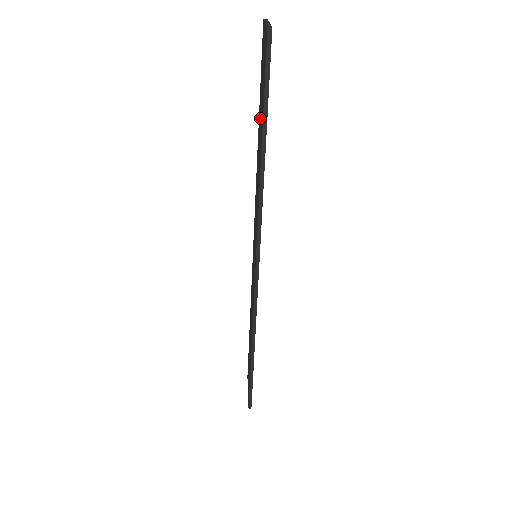
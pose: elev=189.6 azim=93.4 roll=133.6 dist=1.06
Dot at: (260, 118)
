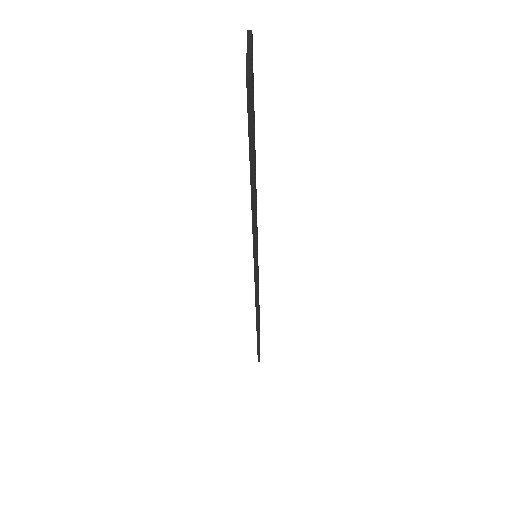
Dot at: occluded
